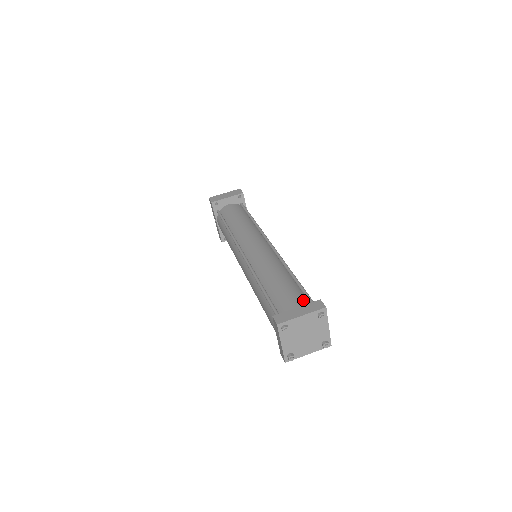
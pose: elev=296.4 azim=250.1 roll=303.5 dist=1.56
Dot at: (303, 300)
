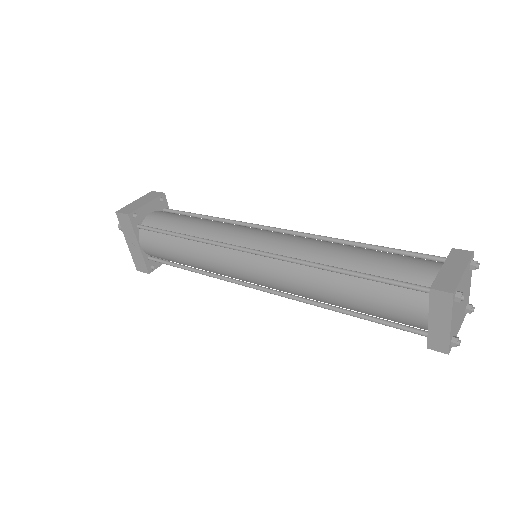
Dot at: (427, 260)
